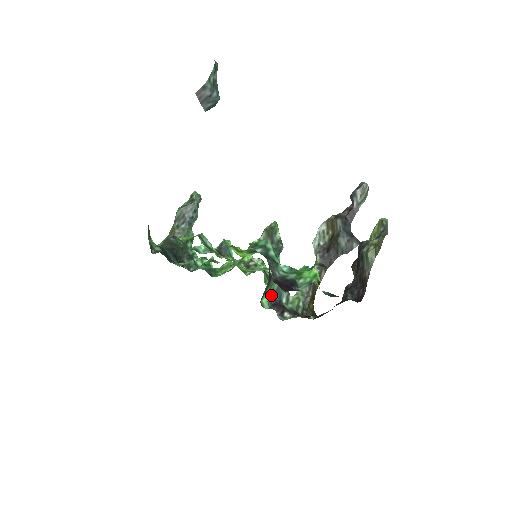
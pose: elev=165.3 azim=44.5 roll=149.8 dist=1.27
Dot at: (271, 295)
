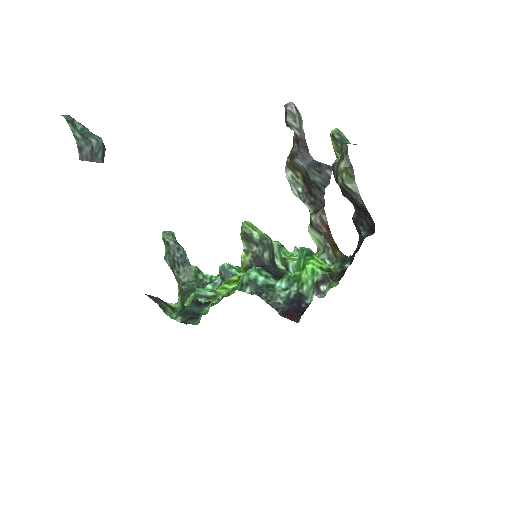
Dot at: occluded
